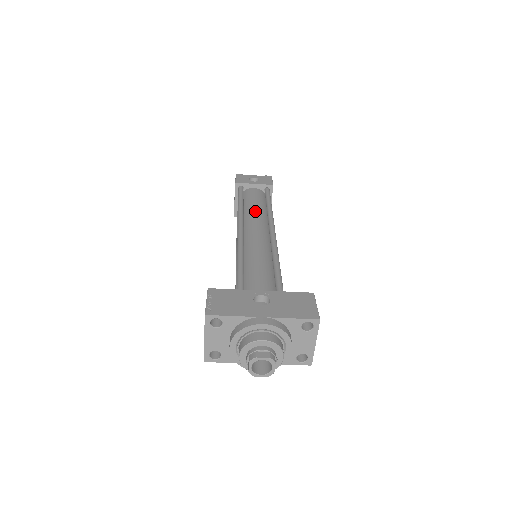
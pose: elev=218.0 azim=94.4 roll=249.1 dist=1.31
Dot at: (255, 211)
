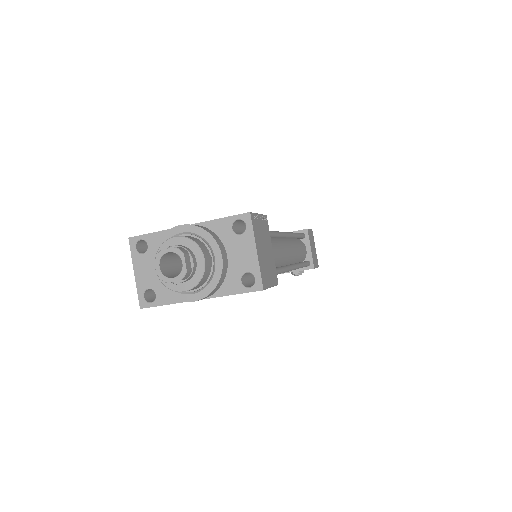
Dot at: occluded
